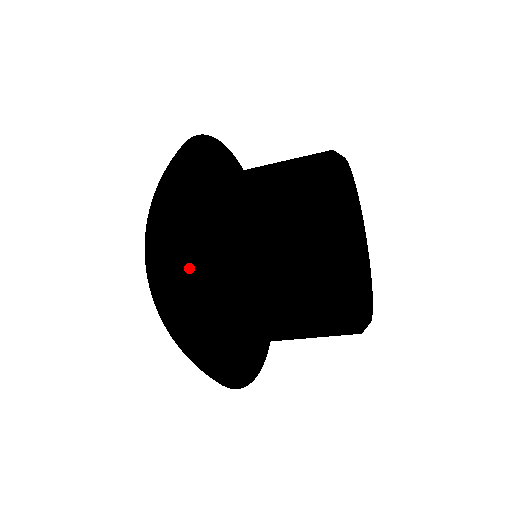
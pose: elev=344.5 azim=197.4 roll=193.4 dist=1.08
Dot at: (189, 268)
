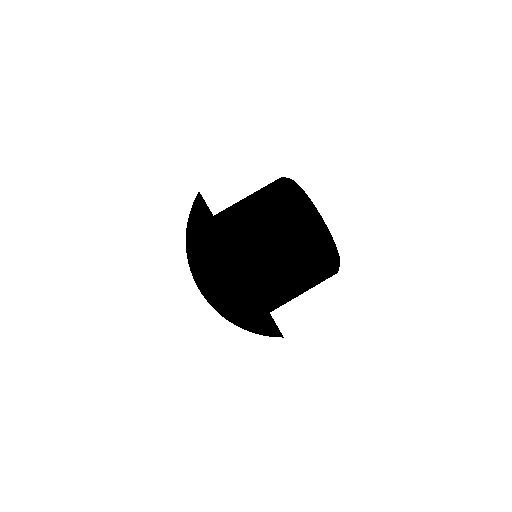
Dot at: occluded
